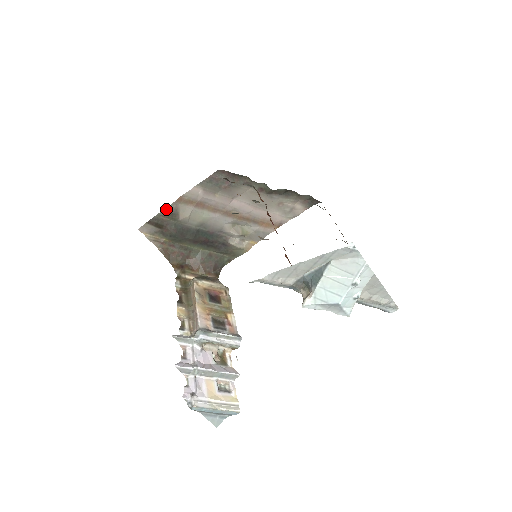
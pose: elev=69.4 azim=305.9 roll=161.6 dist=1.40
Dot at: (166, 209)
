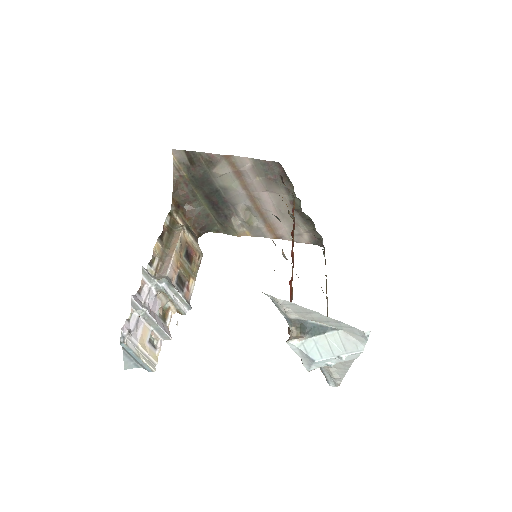
Dot at: (210, 154)
